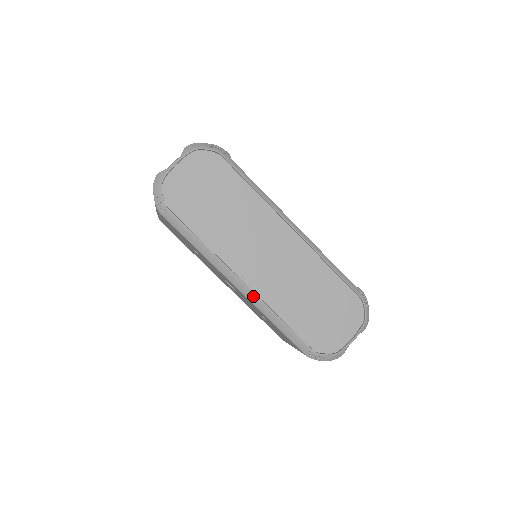
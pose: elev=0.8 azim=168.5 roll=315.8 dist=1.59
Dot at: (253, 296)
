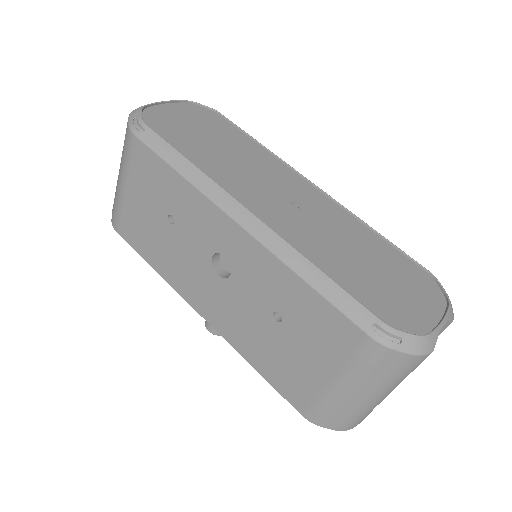
Dot at: (268, 233)
